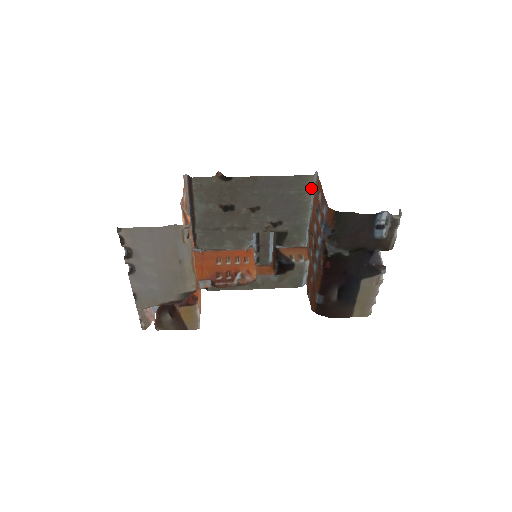
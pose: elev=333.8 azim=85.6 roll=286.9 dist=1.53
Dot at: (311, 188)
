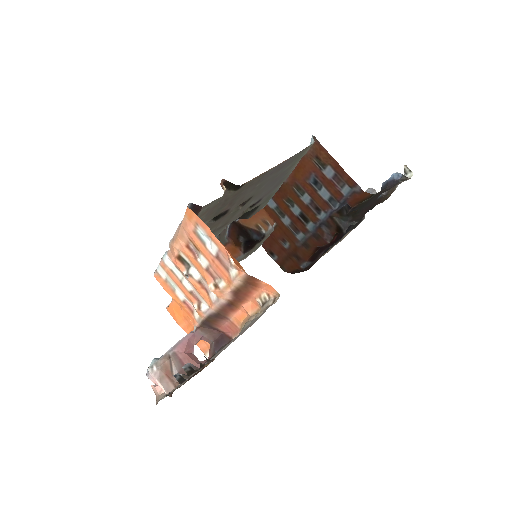
Dot at: (303, 155)
